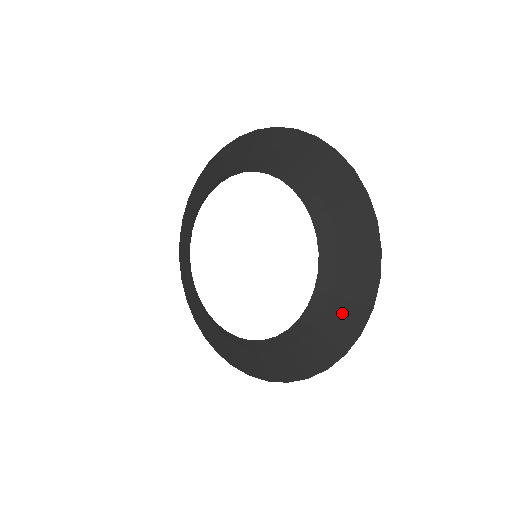
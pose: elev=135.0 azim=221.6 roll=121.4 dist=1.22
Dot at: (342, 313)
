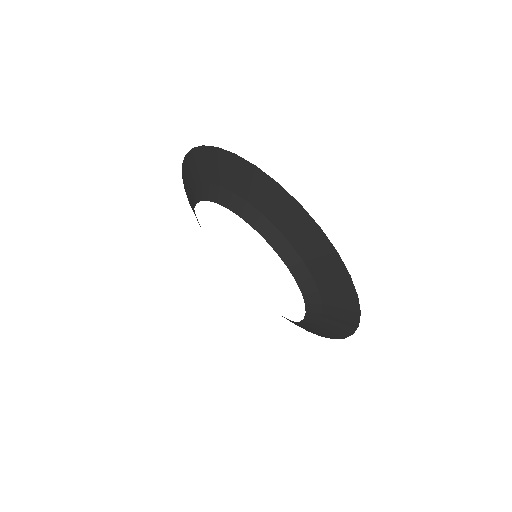
Dot at: (321, 330)
